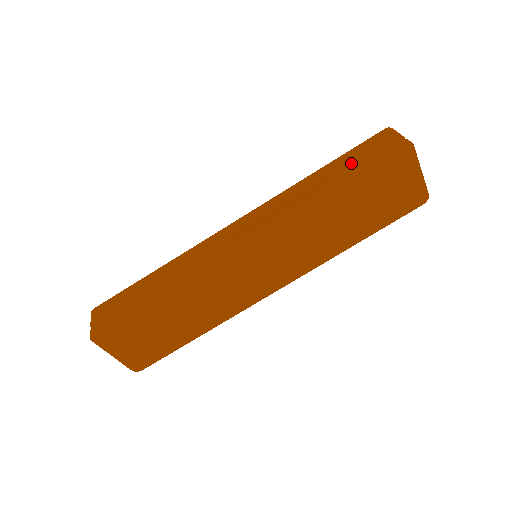
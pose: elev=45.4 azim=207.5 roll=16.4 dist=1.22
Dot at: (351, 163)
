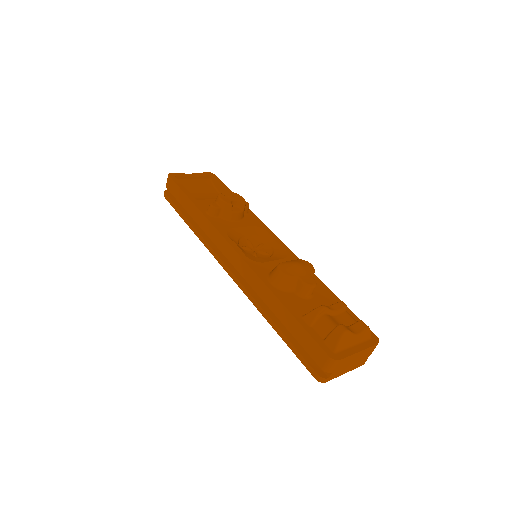
Dot at: (293, 336)
